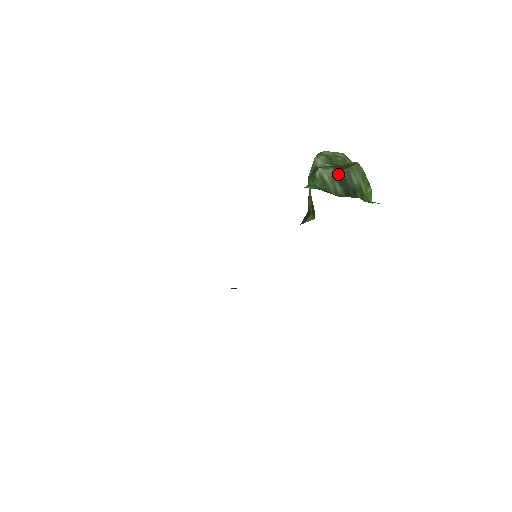
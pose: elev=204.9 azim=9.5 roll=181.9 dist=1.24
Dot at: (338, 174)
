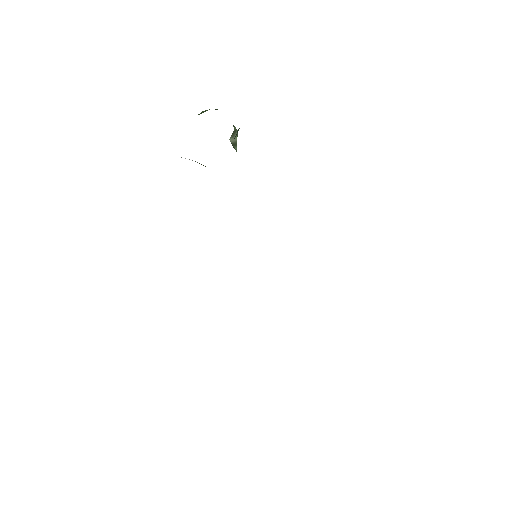
Dot at: occluded
